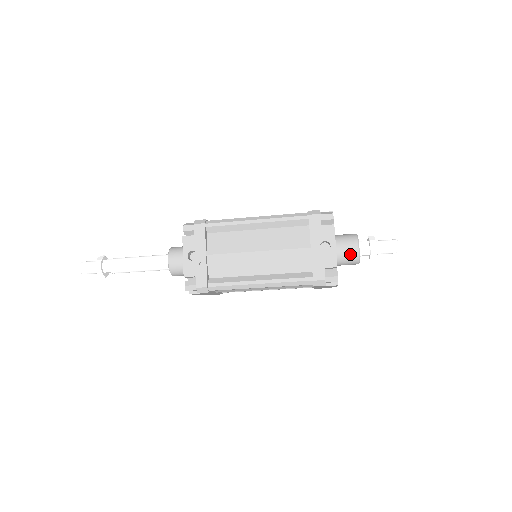
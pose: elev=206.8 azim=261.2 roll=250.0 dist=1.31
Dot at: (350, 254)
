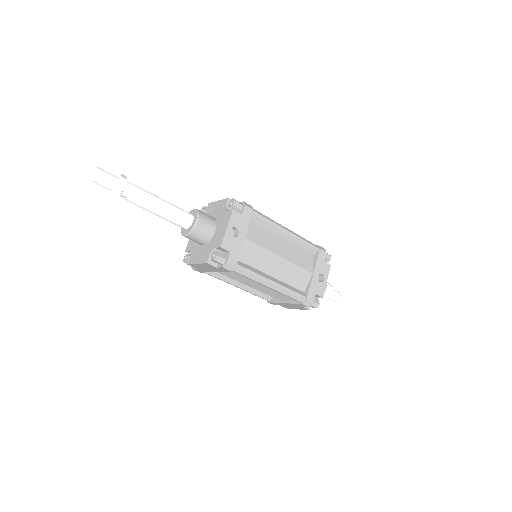
Dot at: occluded
